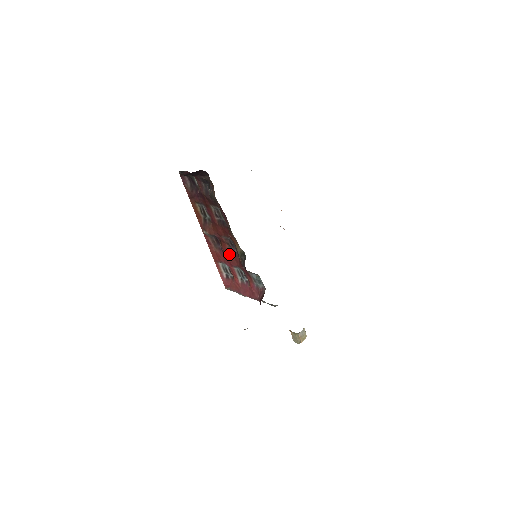
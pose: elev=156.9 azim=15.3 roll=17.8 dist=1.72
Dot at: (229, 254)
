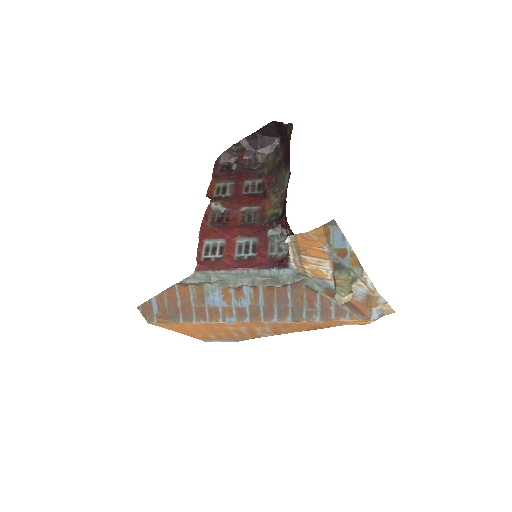
Dot at: (239, 226)
